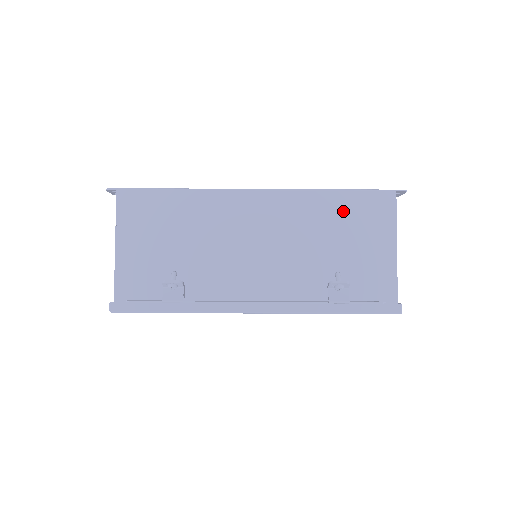
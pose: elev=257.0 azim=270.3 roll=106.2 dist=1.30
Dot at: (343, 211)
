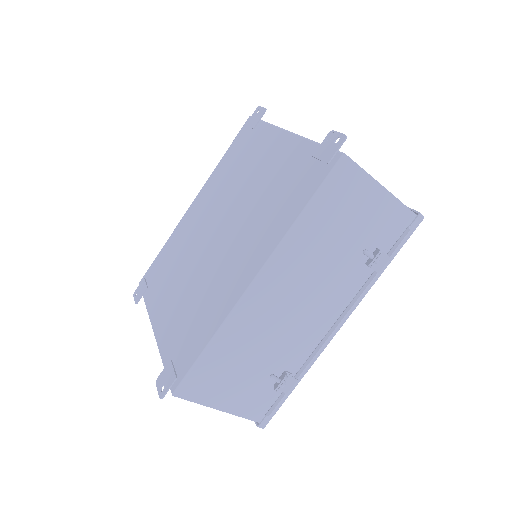
Dot at: (325, 215)
